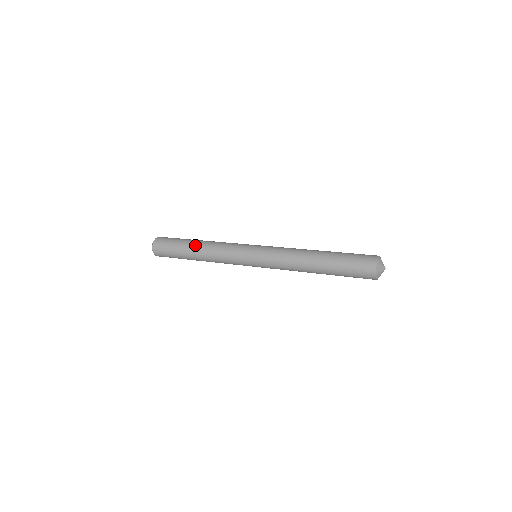
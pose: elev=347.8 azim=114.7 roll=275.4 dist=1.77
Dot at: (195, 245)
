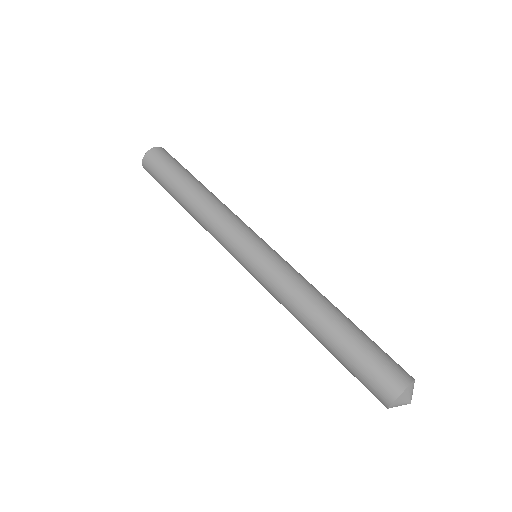
Dot at: (183, 206)
